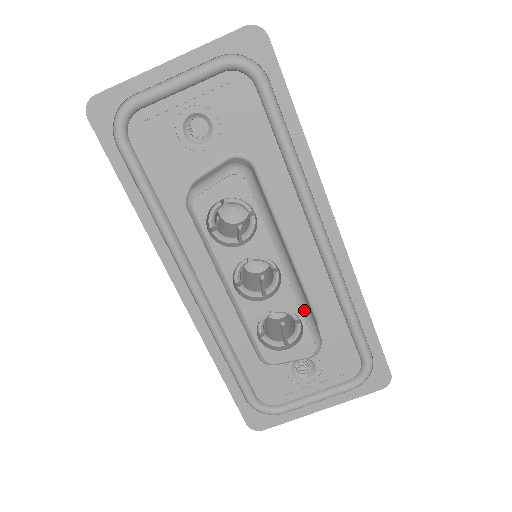
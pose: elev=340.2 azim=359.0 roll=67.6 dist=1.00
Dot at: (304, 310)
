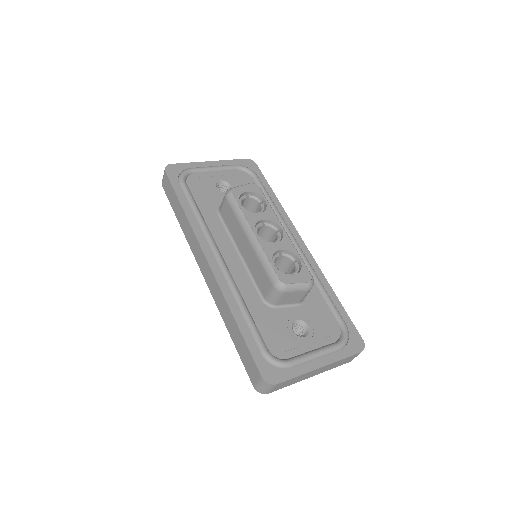
Dot at: (299, 254)
